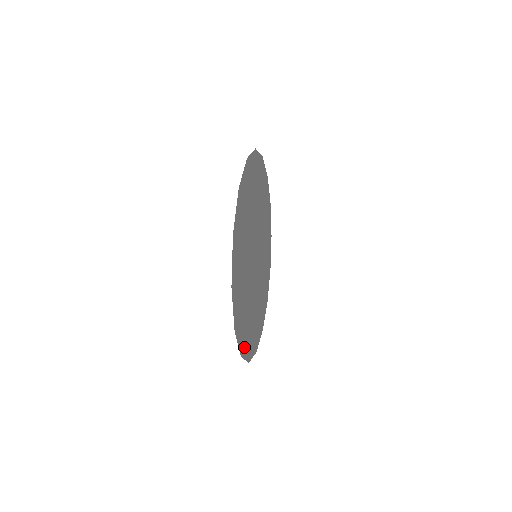
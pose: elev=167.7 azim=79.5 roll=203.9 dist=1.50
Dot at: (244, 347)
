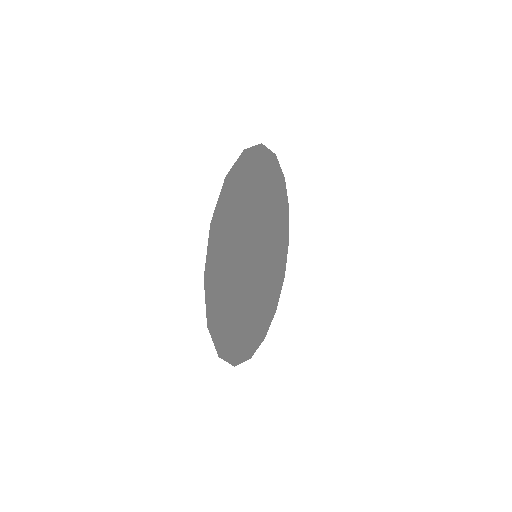
Dot at: (267, 324)
